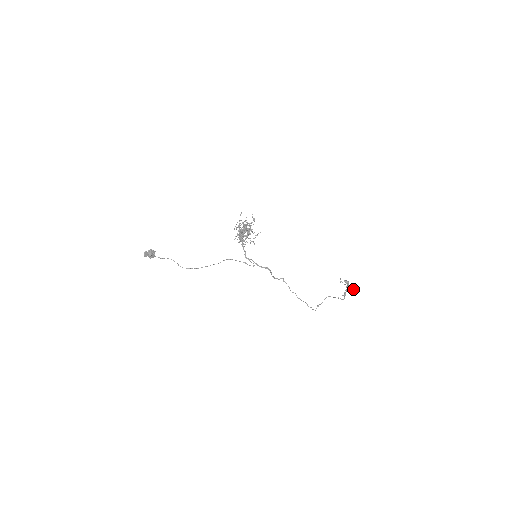
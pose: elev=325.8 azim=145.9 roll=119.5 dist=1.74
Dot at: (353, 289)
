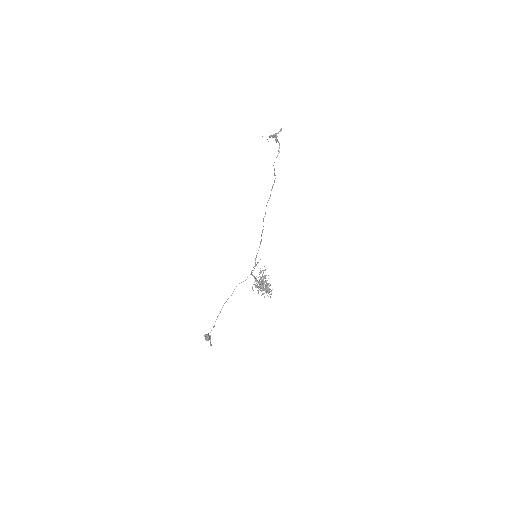
Dot at: occluded
